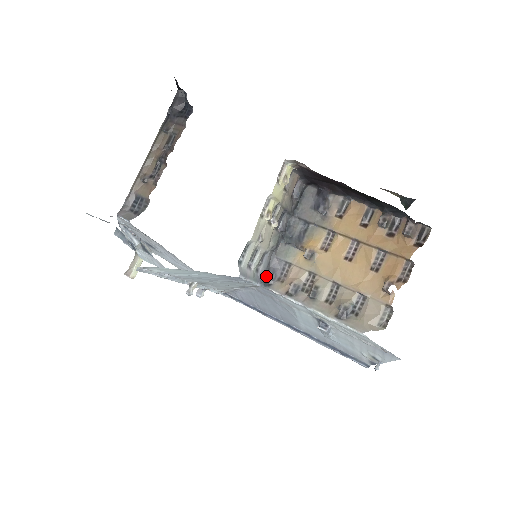
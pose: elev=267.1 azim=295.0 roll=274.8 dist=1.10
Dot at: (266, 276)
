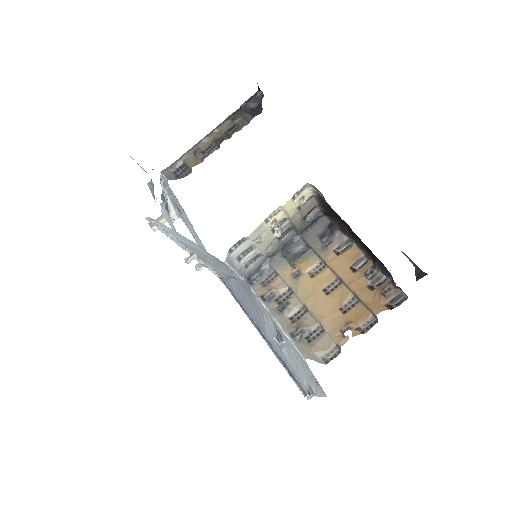
Dot at: (253, 275)
